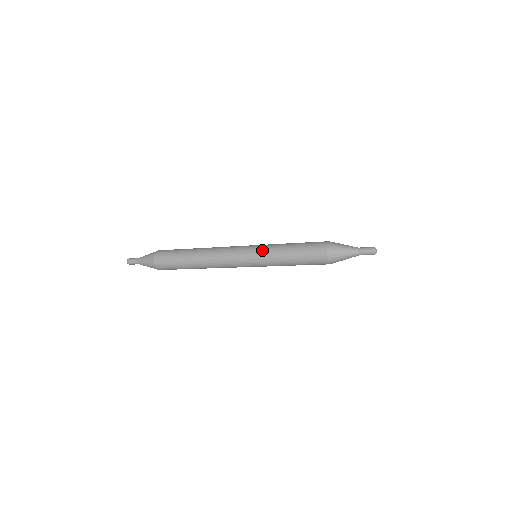
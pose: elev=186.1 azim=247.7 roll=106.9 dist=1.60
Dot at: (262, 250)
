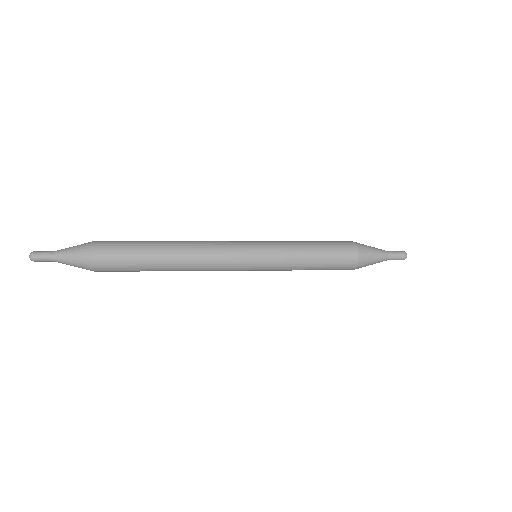
Dot at: (271, 242)
